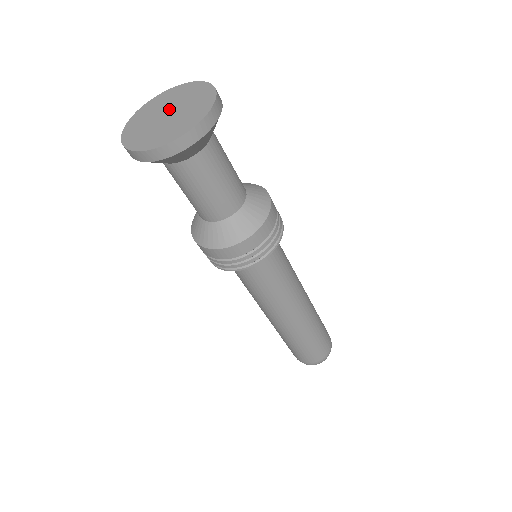
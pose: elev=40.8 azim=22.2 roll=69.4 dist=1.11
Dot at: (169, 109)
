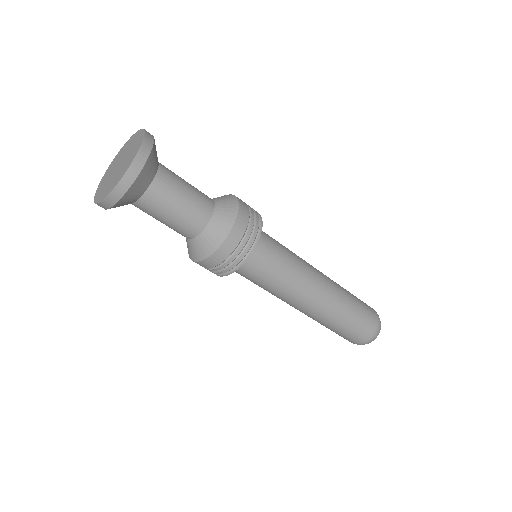
Dot at: (122, 160)
